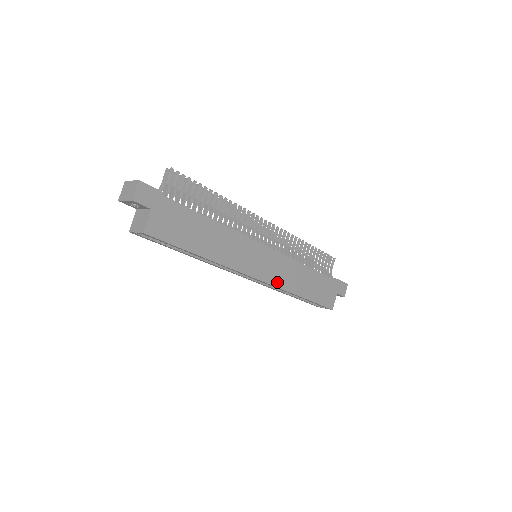
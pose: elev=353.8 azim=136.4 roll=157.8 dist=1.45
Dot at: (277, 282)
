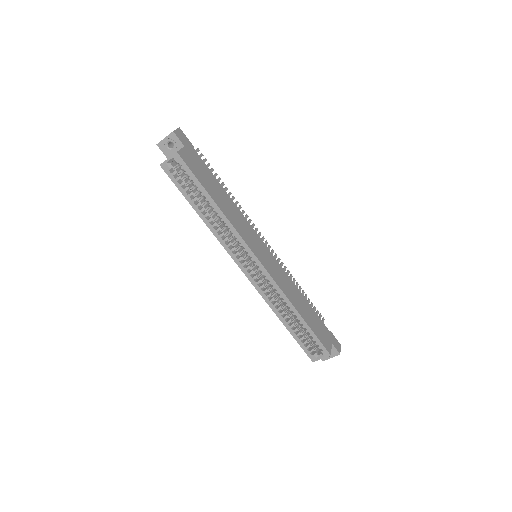
Dot at: (276, 280)
